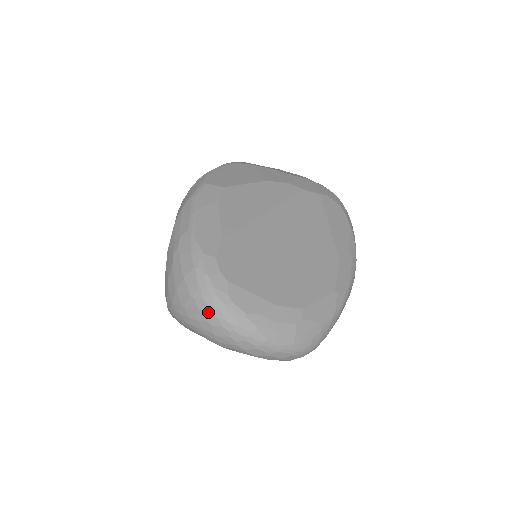
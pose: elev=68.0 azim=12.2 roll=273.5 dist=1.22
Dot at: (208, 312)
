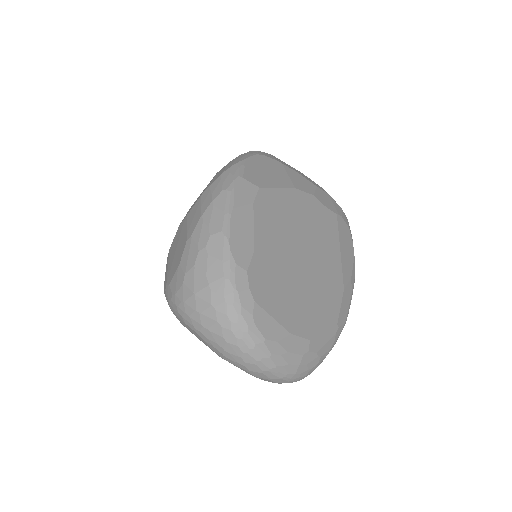
Dot at: (228, 328)
